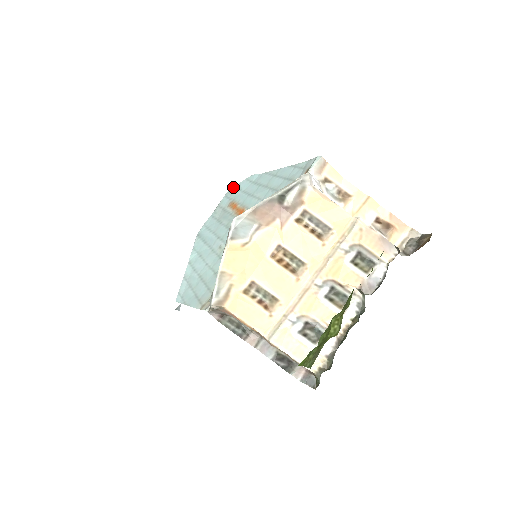
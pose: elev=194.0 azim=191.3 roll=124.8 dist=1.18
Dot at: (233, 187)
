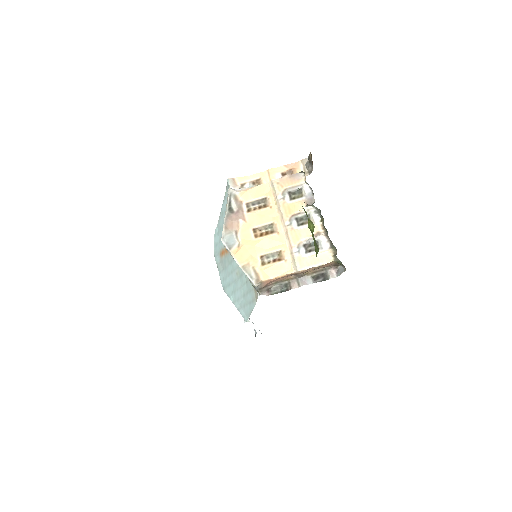
Dot at: (214, 248)
